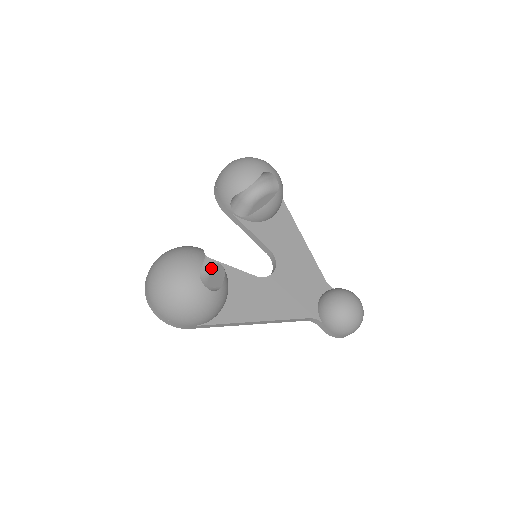
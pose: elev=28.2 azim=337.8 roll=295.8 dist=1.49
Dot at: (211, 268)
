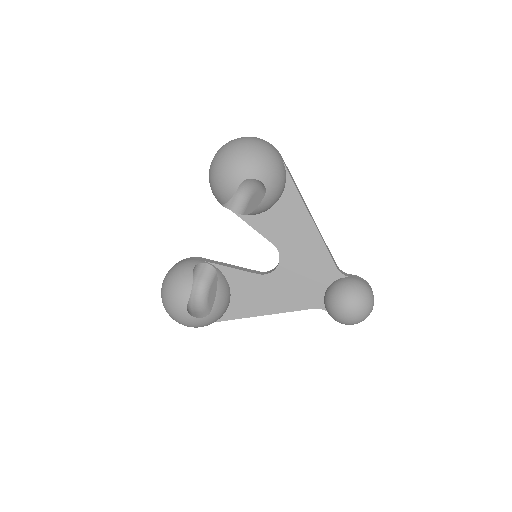
Dot at: (213, 276)
